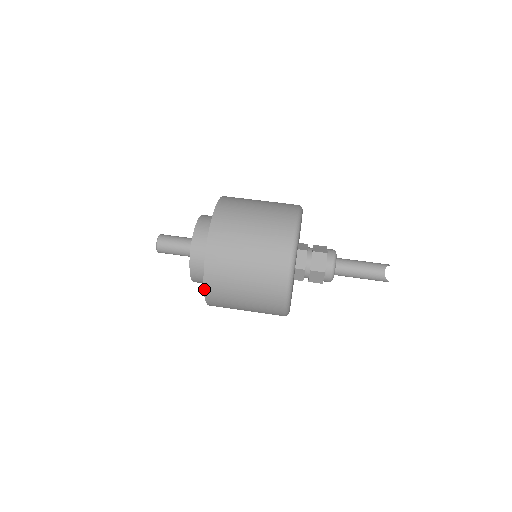
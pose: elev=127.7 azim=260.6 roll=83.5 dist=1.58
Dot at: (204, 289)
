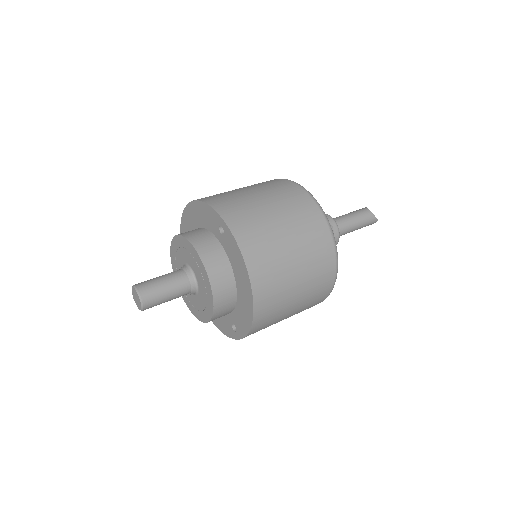
Dot at: (251, 283)
